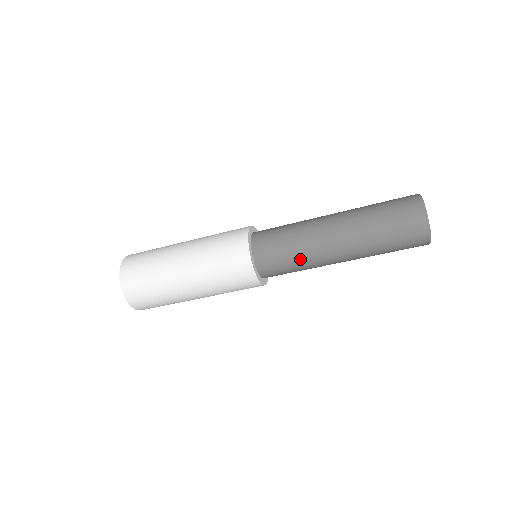
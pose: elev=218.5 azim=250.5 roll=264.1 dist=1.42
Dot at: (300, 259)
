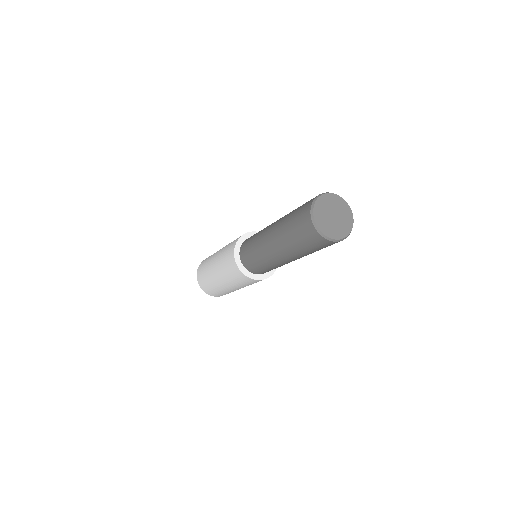
Dot at: (258, 256)
